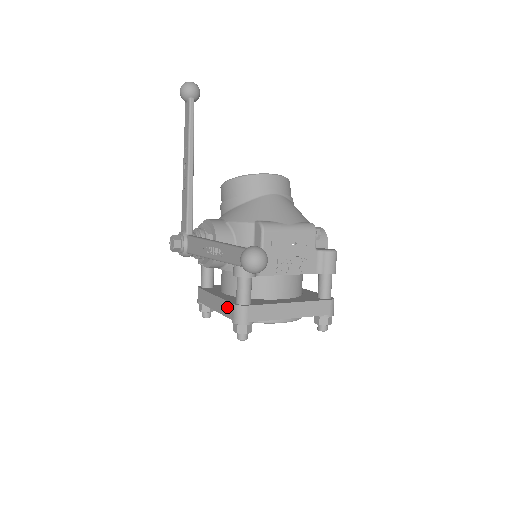
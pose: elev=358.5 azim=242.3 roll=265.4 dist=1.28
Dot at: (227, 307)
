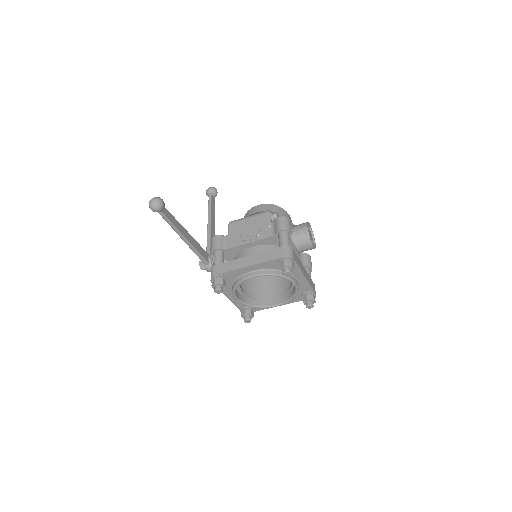
Dot at: occluded
